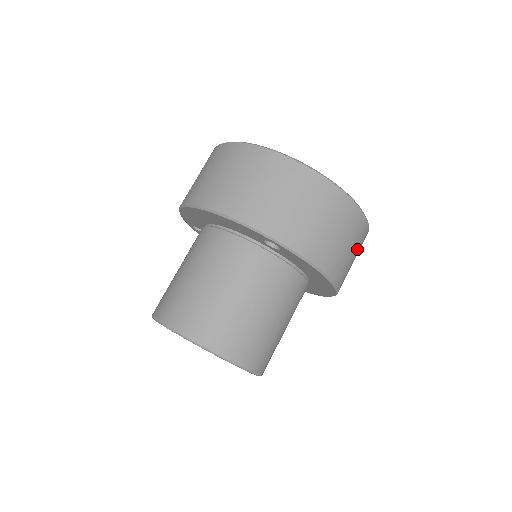
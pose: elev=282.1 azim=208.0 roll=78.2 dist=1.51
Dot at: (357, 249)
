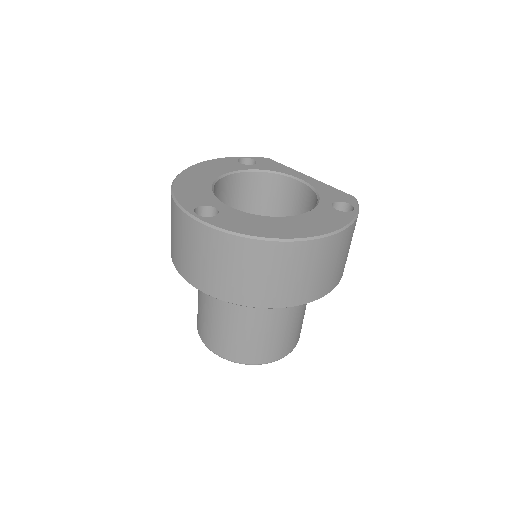
Dot at: (293, 267)
